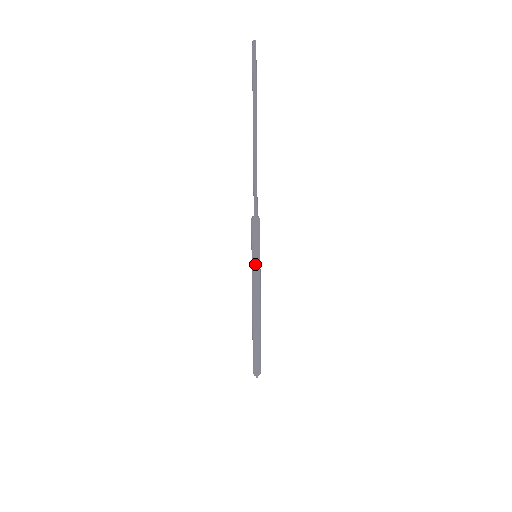
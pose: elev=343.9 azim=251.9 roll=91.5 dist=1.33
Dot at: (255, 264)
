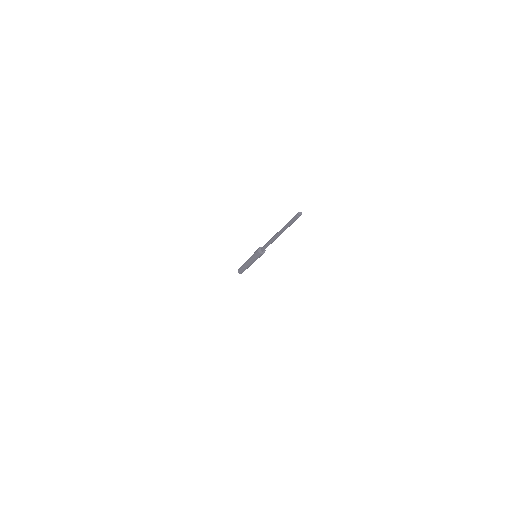
Dot at: (255, 260)
